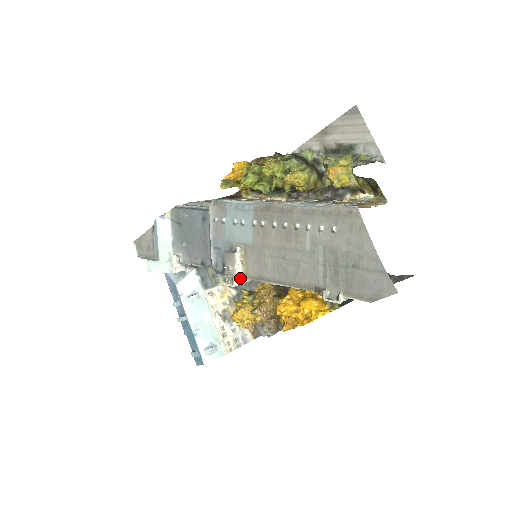
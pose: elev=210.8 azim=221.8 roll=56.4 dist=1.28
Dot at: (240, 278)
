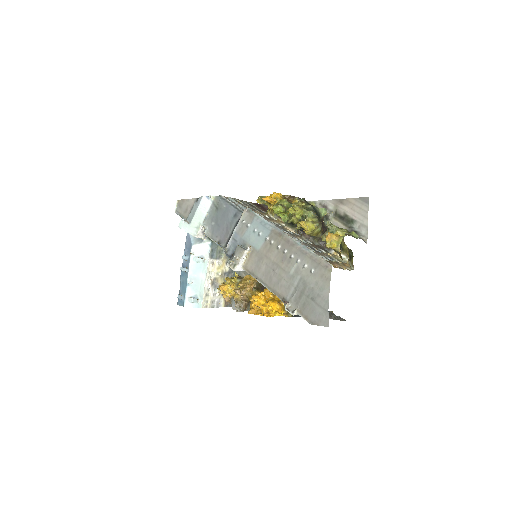
Dot at: (240, 267)
